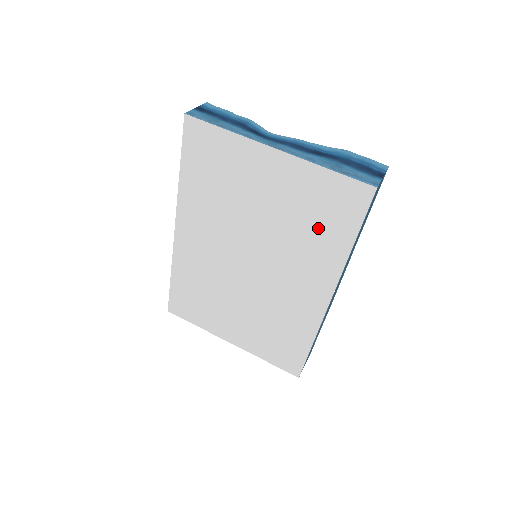
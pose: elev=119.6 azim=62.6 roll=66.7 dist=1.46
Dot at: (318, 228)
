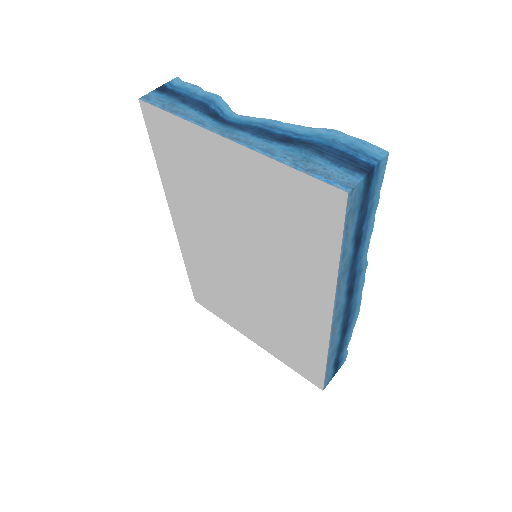
Dot at: (297, 237)
